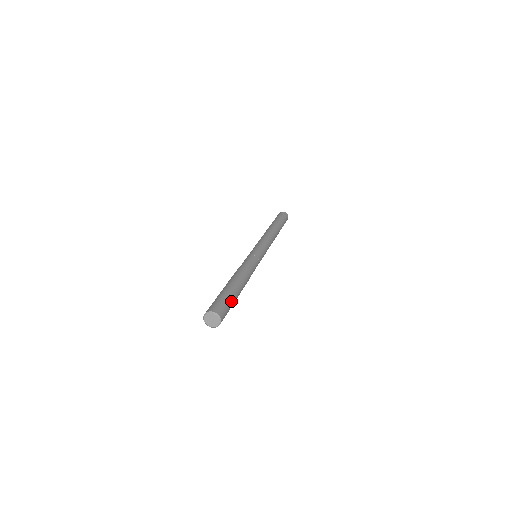
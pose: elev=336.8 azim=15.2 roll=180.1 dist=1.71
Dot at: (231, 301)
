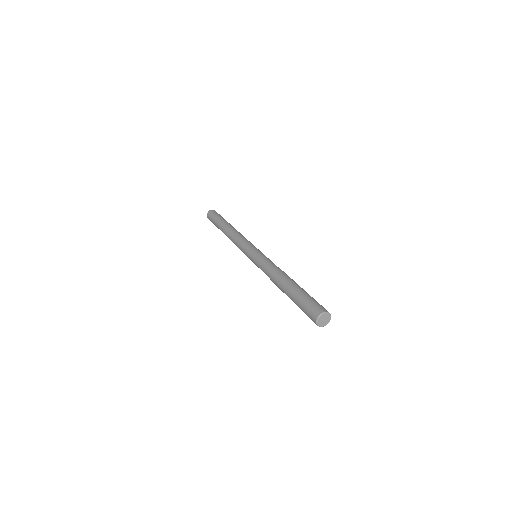
Dot at: occluded
